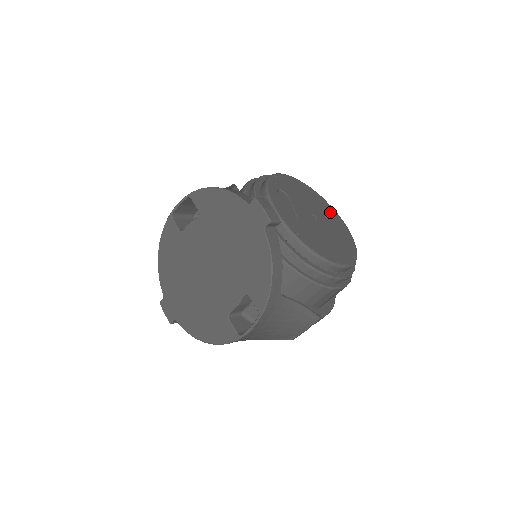
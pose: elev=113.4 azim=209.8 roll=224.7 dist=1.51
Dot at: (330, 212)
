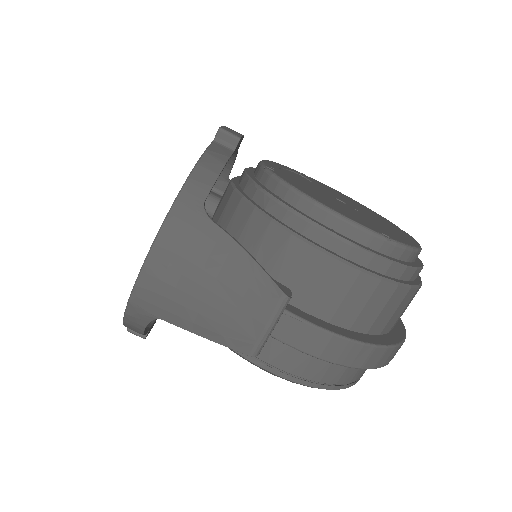
Dot at: (393, 227)
